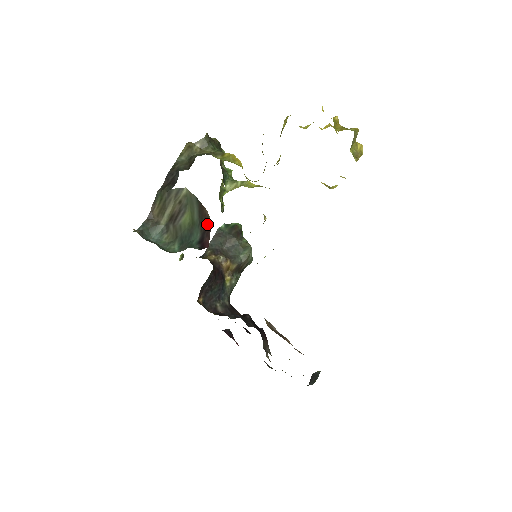
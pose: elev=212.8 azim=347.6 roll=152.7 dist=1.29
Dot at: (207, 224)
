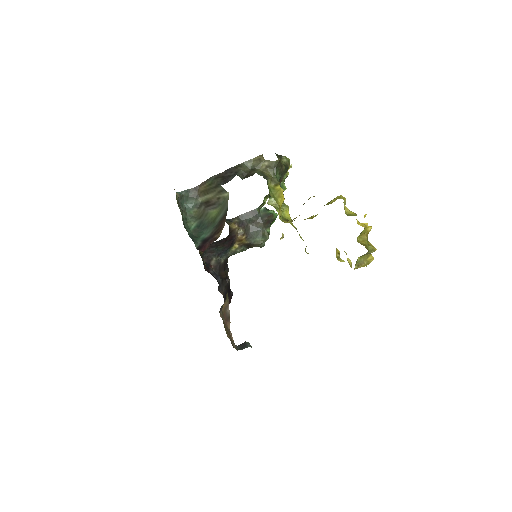
Dot at: (217, 233)
